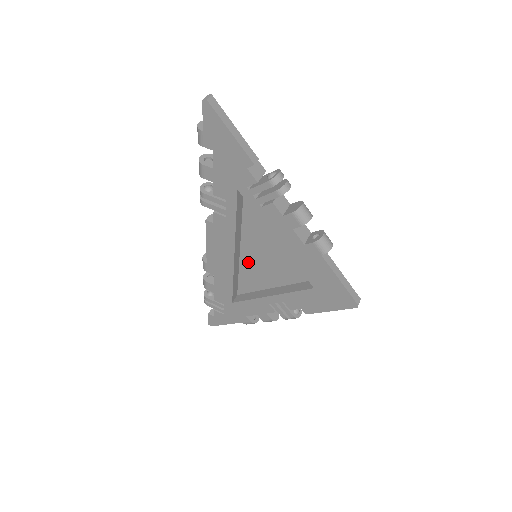
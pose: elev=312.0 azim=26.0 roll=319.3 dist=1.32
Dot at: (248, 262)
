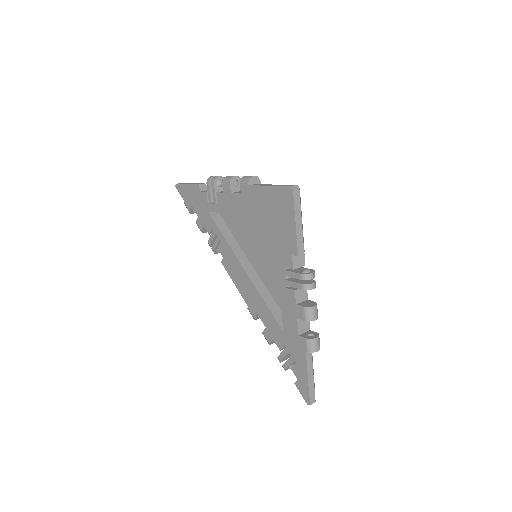
Dot at: (264, 274)
